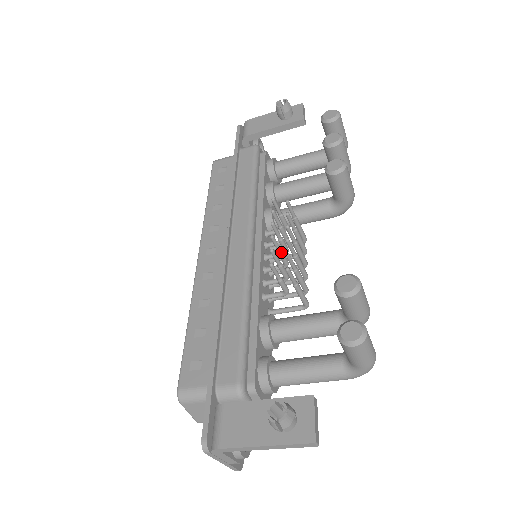
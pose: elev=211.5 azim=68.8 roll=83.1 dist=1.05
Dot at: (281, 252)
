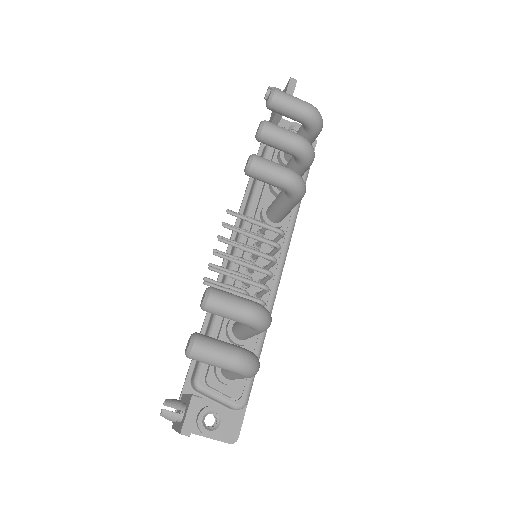
Dot at: occluded
